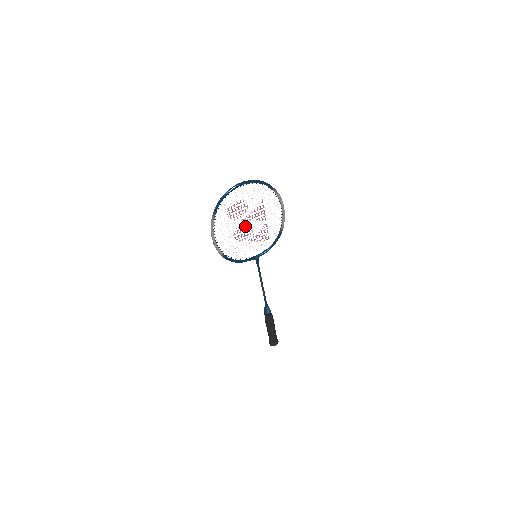
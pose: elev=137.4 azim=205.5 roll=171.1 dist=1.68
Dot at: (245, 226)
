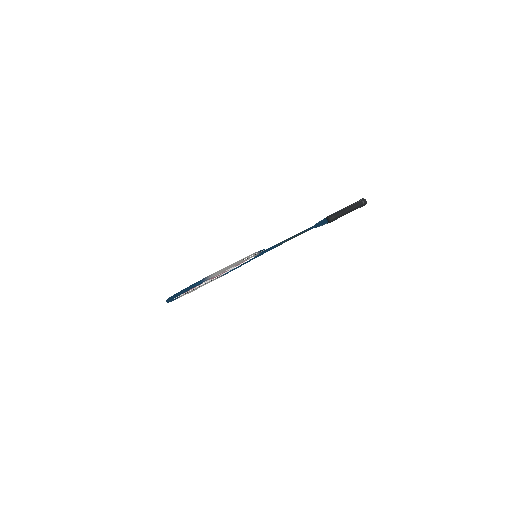
Dot at: (216, 276)
